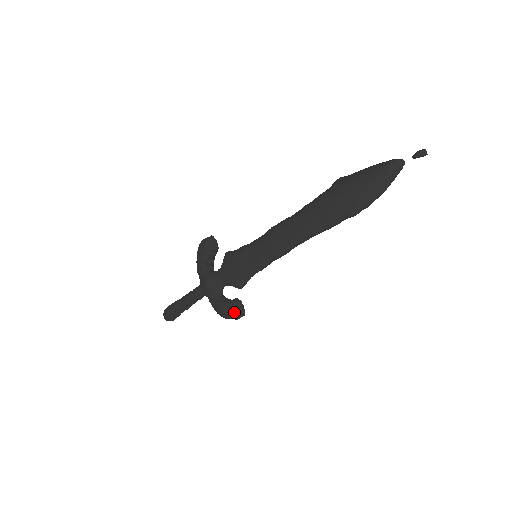
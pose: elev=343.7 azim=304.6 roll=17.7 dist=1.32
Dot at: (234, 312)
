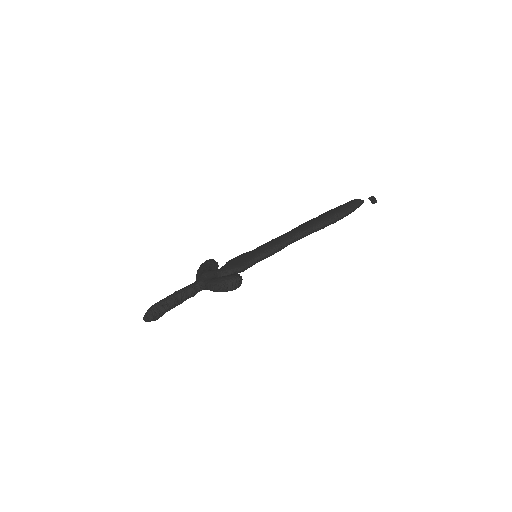
Dot at: (233, 275)
